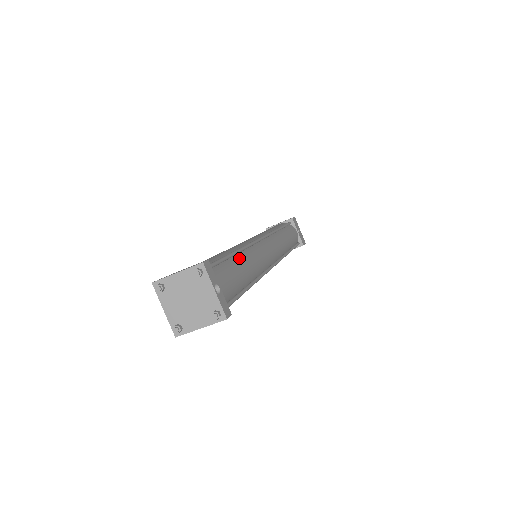
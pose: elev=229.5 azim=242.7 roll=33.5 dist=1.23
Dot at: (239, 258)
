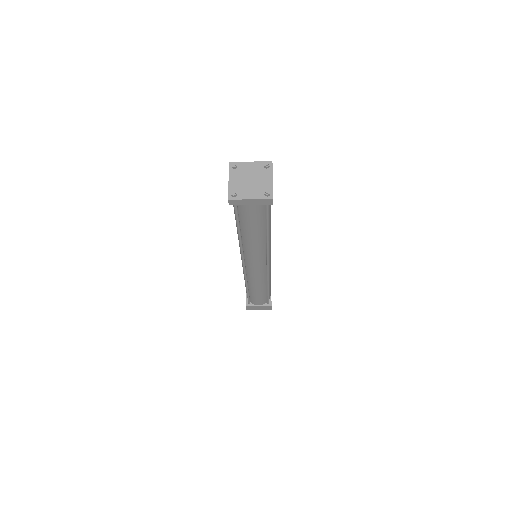
Dot at: occluded
